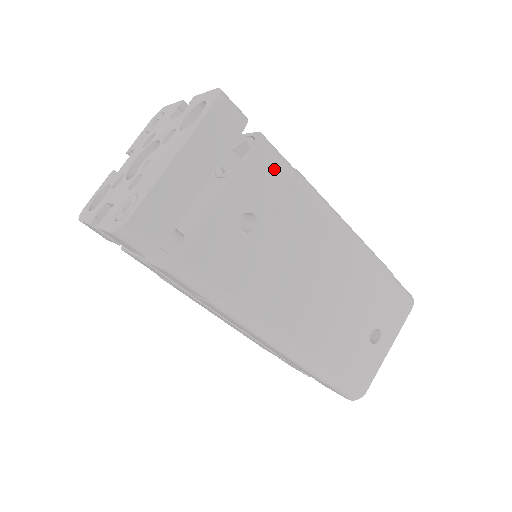
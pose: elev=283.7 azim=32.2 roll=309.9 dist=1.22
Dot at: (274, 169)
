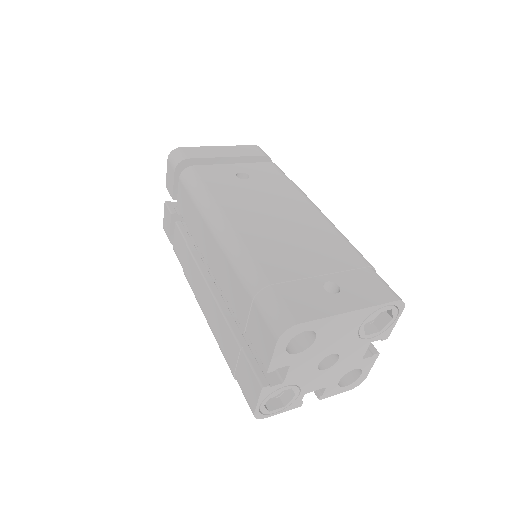
Dot at: (275, 171)
